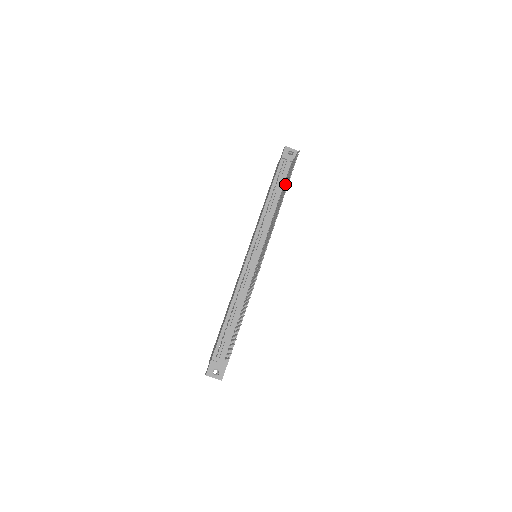
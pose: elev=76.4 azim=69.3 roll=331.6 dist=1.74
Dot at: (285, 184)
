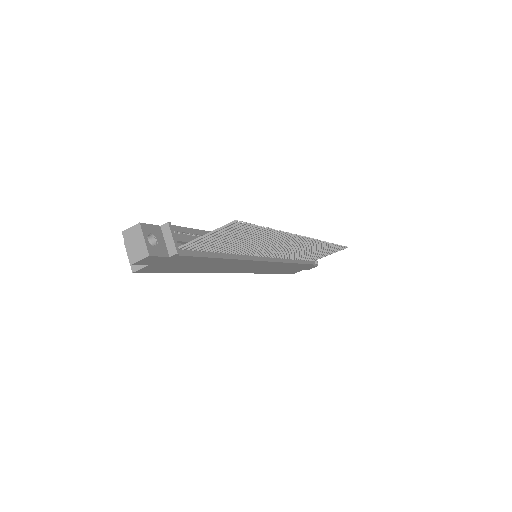
Dot at: (318, 252)
